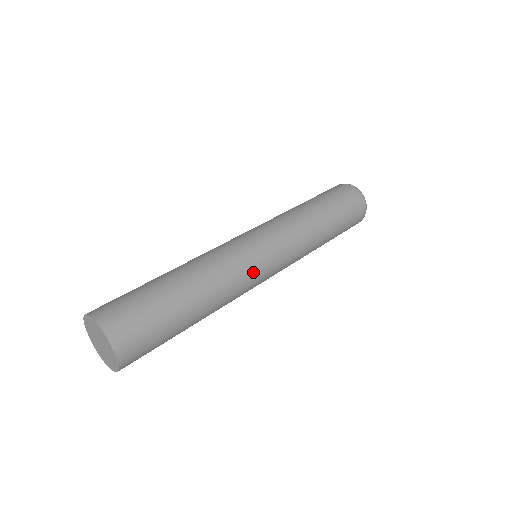
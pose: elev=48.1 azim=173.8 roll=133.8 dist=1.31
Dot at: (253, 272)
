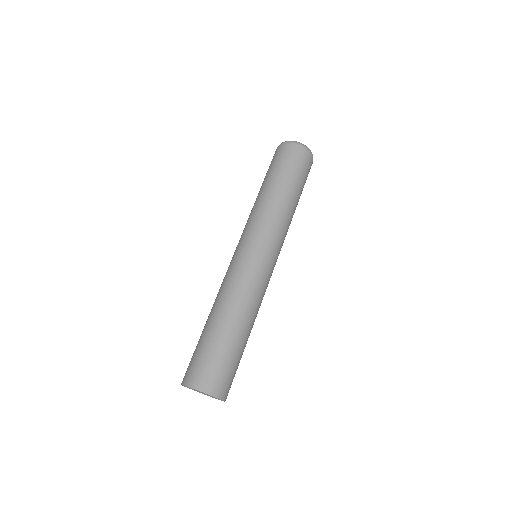
Dot at: (267, 280)
